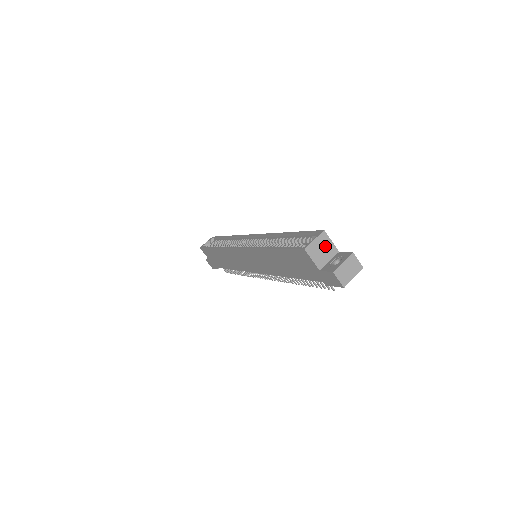
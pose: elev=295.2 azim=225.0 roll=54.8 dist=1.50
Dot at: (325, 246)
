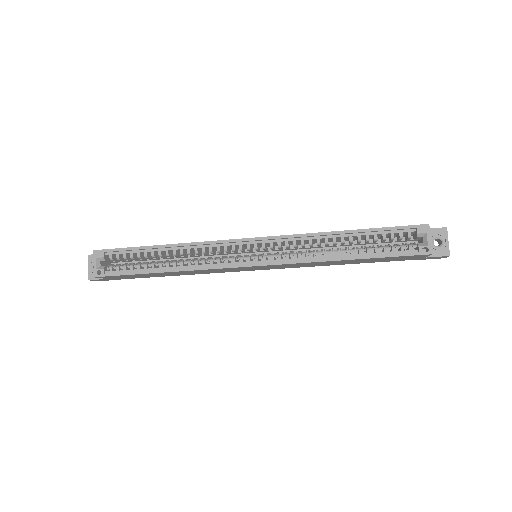
Dot at: occluded
